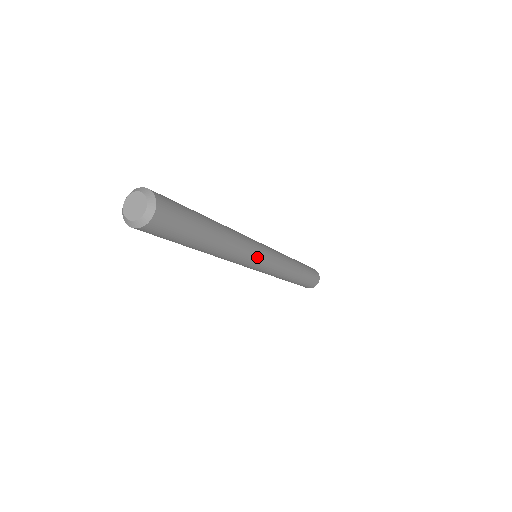
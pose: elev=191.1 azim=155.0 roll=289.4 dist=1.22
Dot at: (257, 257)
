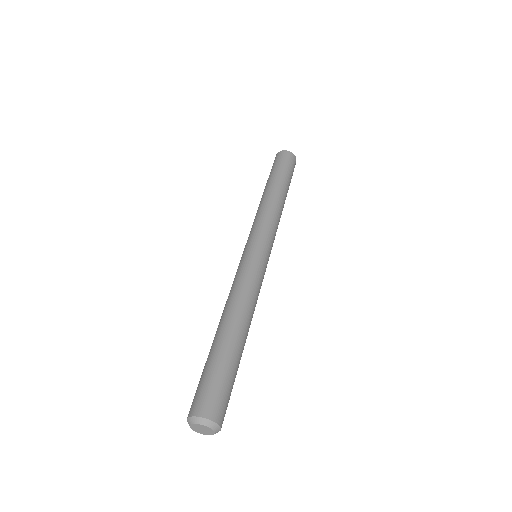
Dot at: occluded
